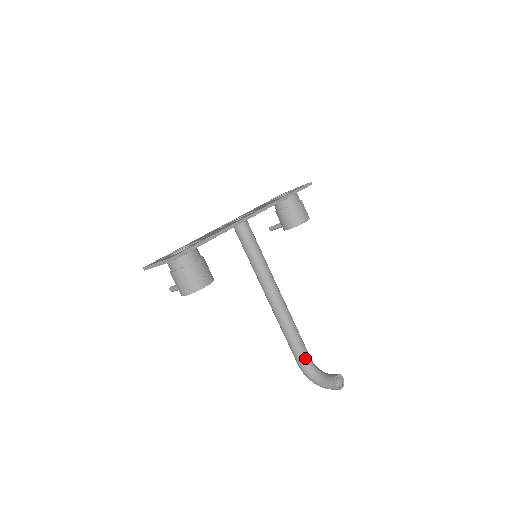
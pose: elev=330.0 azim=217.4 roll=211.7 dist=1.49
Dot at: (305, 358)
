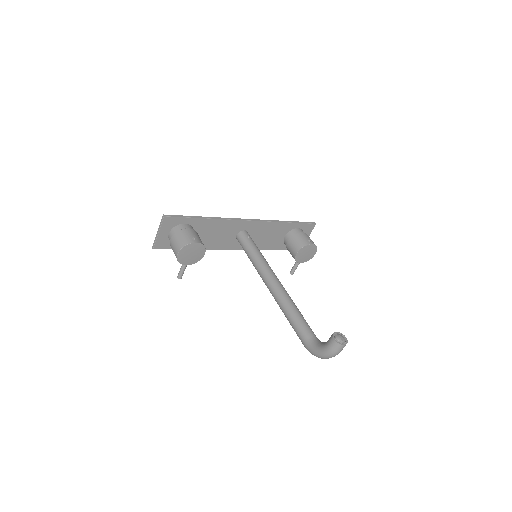
Dot at: (307, 332)
